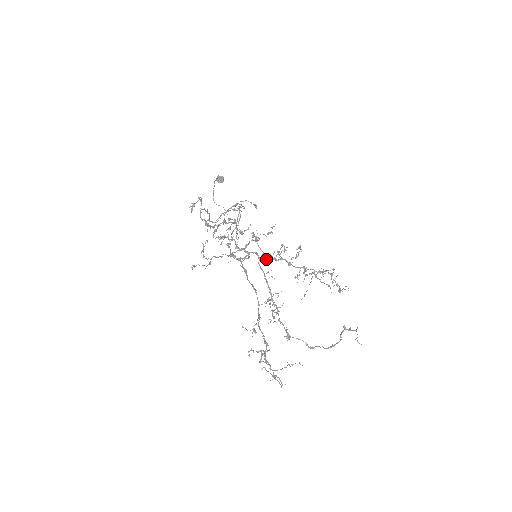
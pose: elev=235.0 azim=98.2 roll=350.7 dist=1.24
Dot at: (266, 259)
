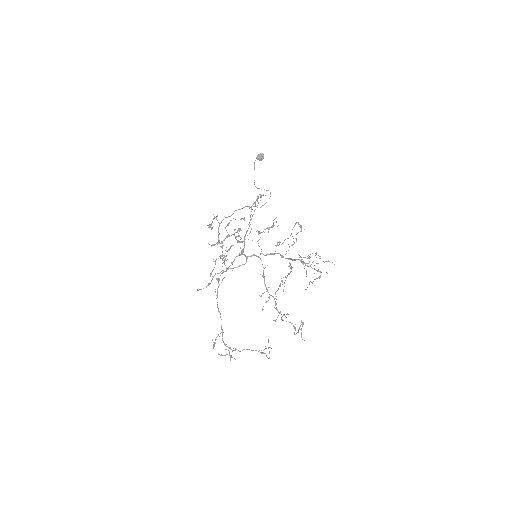
Dot at: occluded
